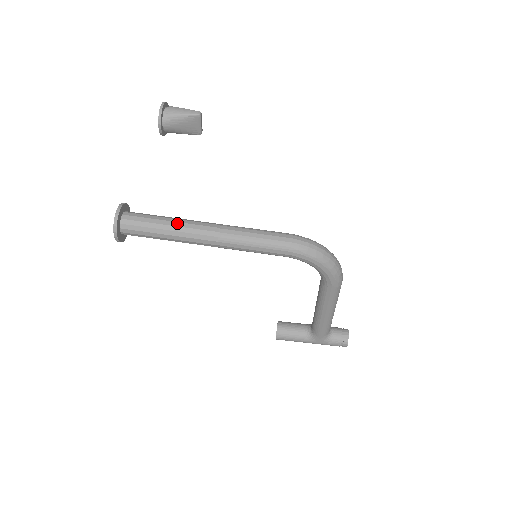
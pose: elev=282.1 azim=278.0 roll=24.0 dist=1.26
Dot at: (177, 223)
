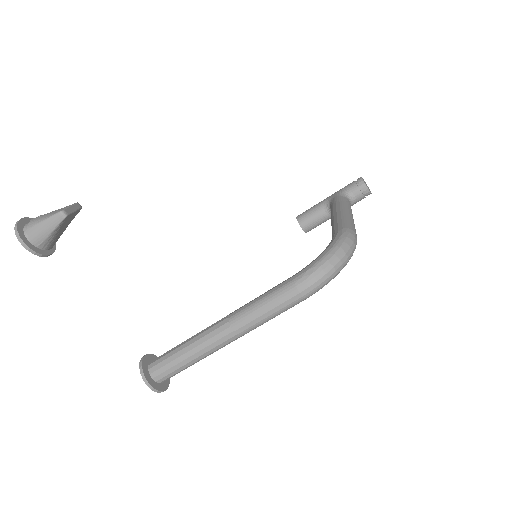
Dot at: (198, 353)
